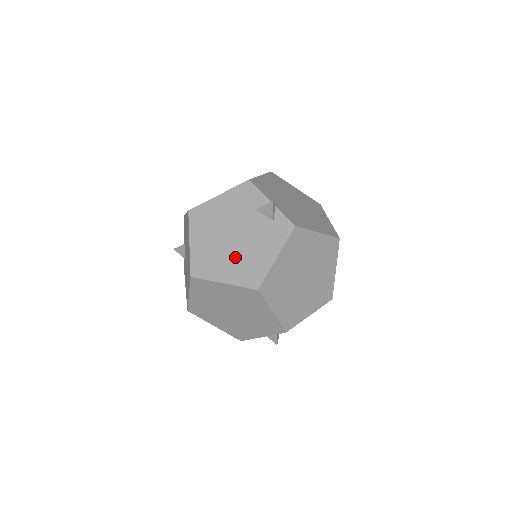
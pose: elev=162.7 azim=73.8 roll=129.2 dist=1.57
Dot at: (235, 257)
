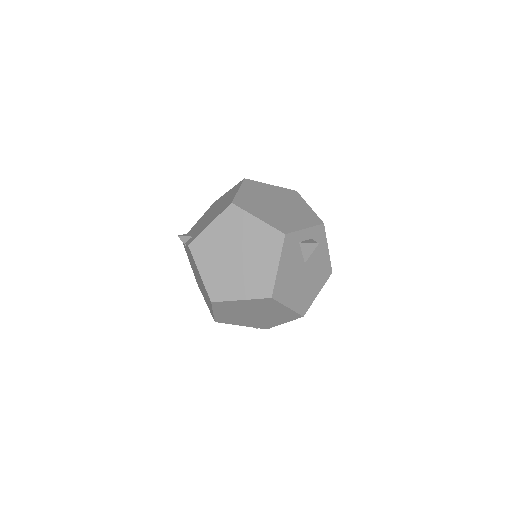
Dot at: occluded
